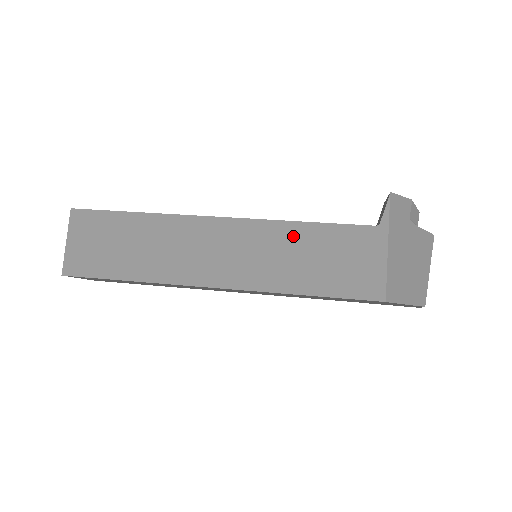
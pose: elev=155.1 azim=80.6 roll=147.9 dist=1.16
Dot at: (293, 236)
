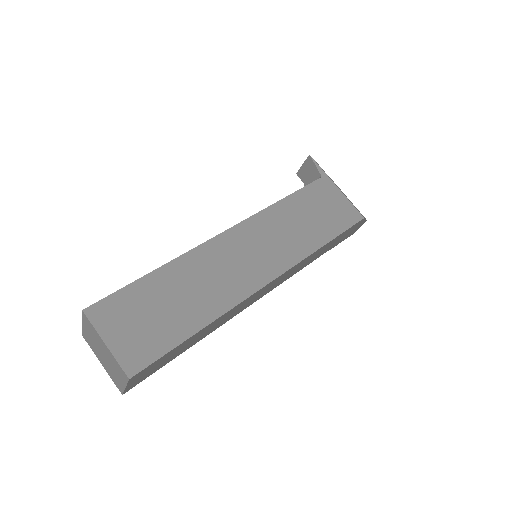
Dot at: (284, 212)
